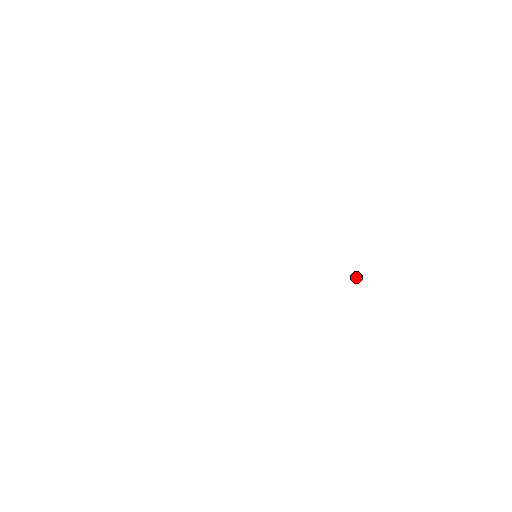
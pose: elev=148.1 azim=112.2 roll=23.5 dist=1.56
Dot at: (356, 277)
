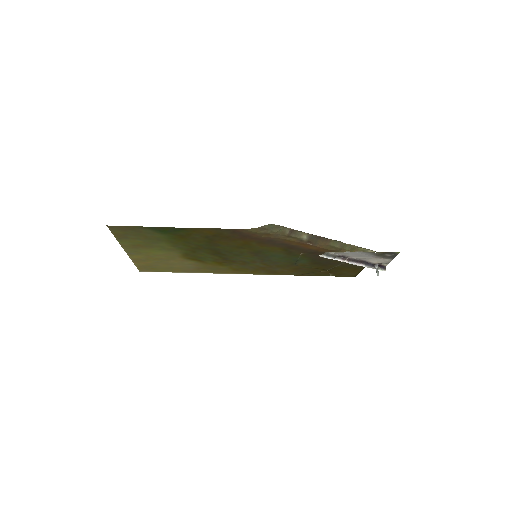
Dot at: (378, 274)
